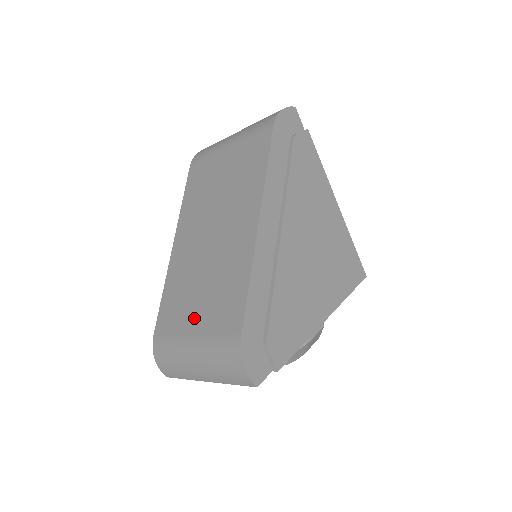
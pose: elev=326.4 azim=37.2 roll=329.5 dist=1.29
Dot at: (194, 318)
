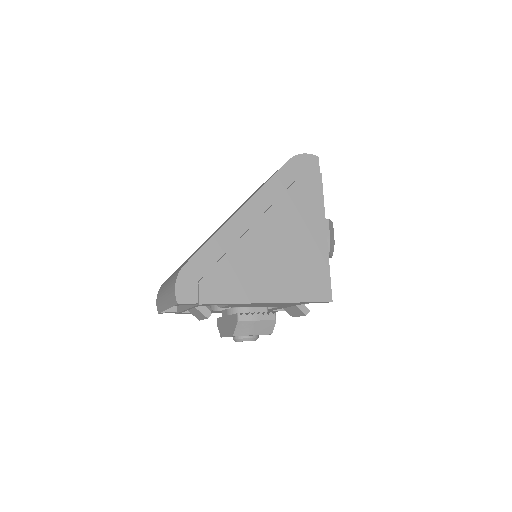
Dot at: occluded
